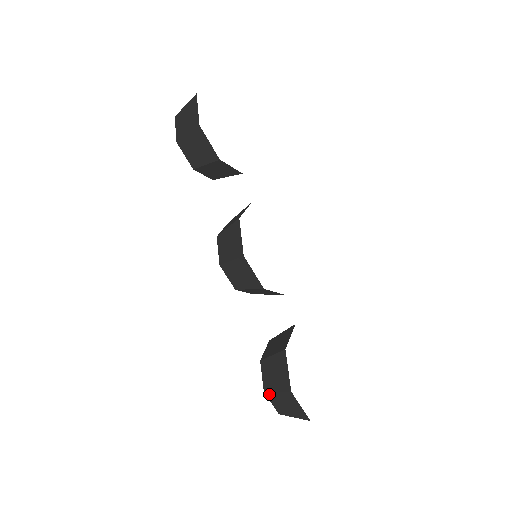
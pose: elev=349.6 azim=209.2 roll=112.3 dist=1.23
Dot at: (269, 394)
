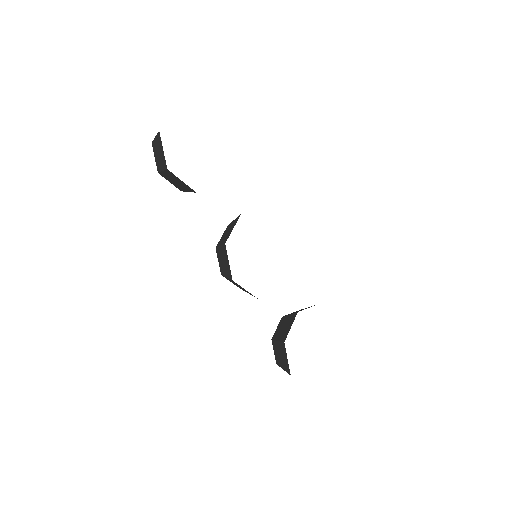
Dot at: occluded
